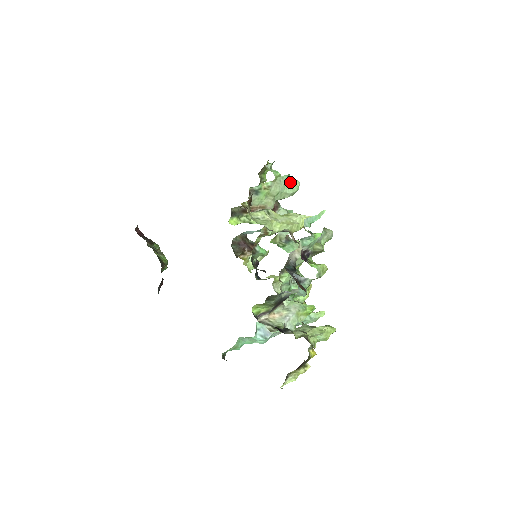
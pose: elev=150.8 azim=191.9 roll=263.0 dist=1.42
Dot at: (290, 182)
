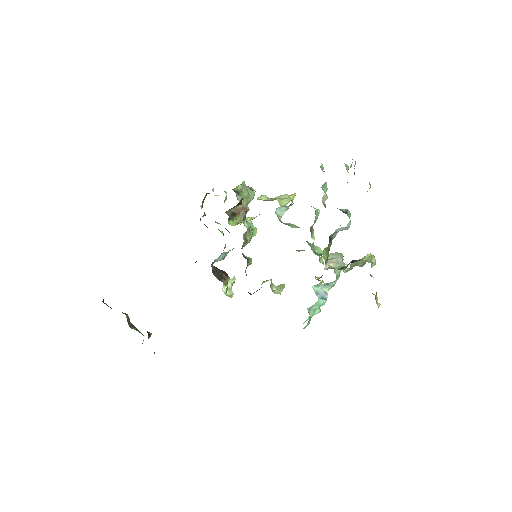
Dot at: (248, 187)
